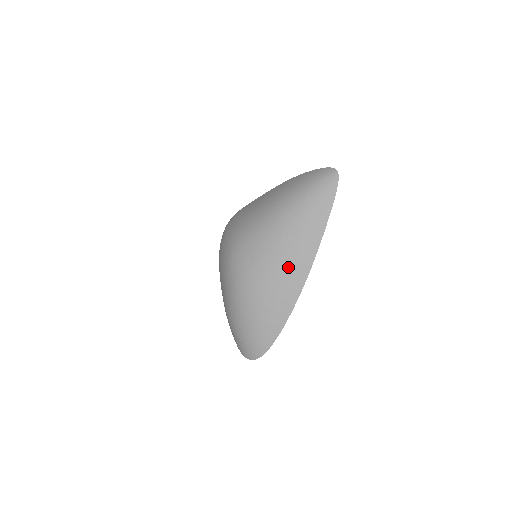
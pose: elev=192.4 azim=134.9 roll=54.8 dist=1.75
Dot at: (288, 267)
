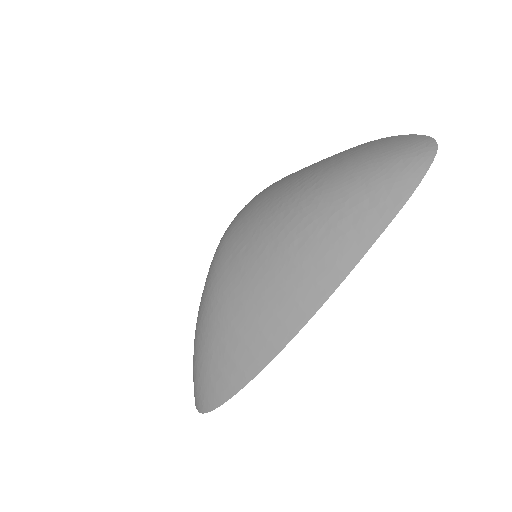
Dot at: (272, 300)
